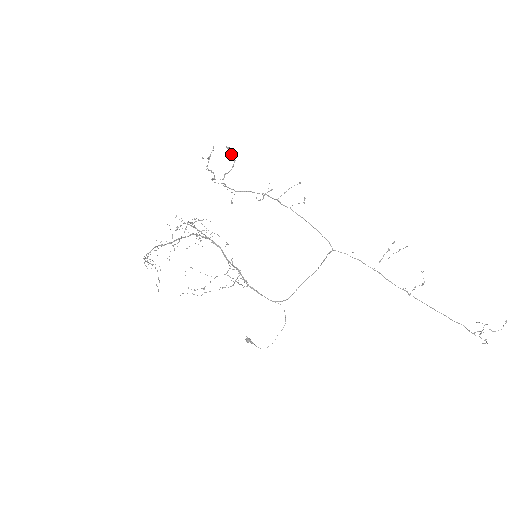
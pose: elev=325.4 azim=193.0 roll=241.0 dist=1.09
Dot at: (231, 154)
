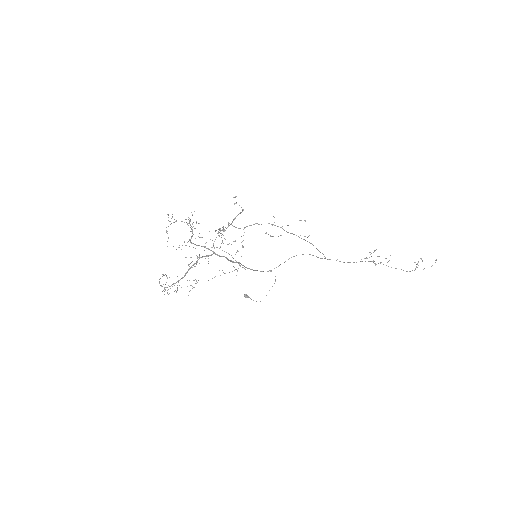
Dot at: (239, 205)
